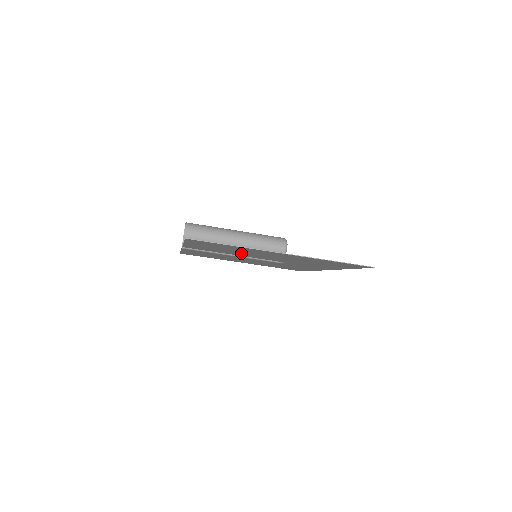
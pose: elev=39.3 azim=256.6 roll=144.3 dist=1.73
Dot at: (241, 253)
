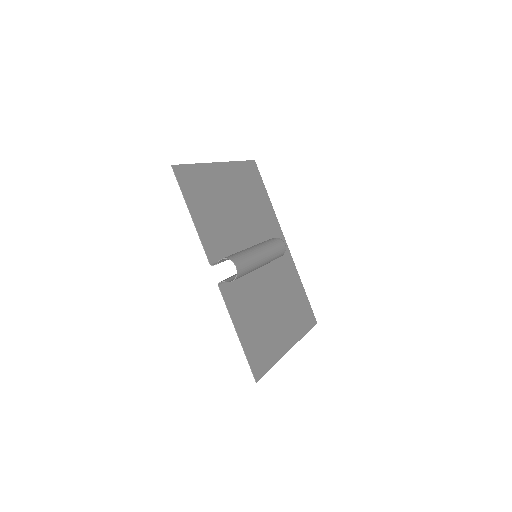
Dot at: (259, 301)
